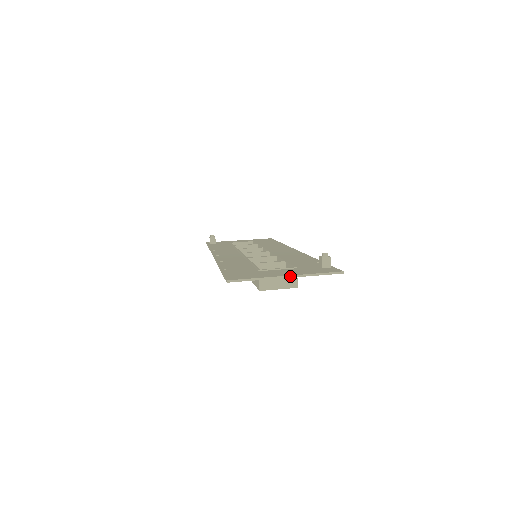
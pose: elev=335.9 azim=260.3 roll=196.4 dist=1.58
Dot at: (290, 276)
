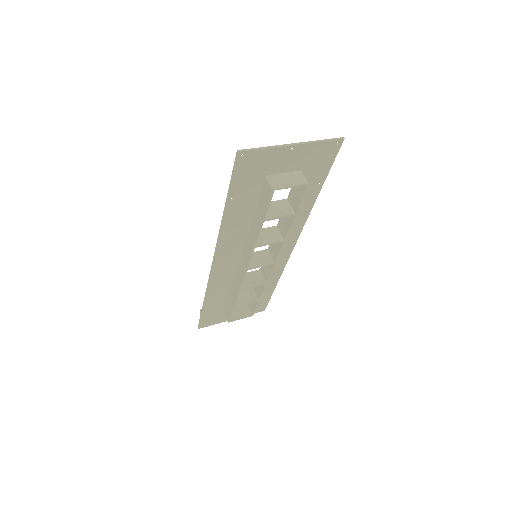
Dot at: (297, 143)
